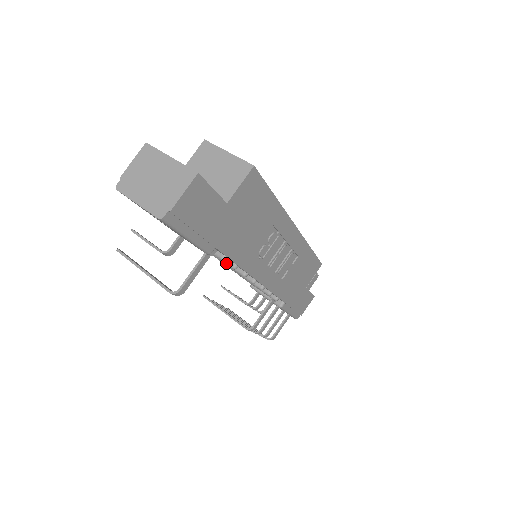
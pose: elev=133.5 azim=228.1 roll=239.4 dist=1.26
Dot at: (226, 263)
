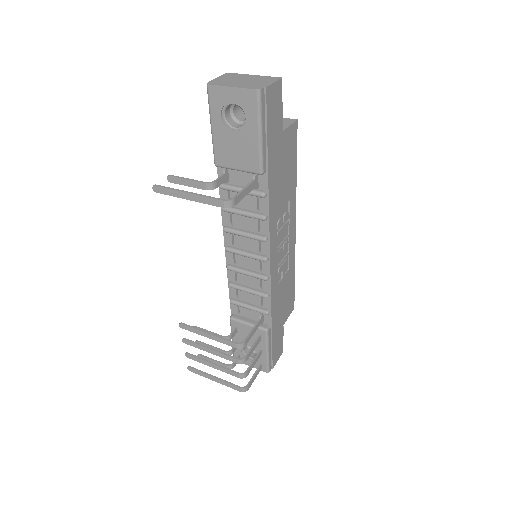
Dot at: (256, 215)
